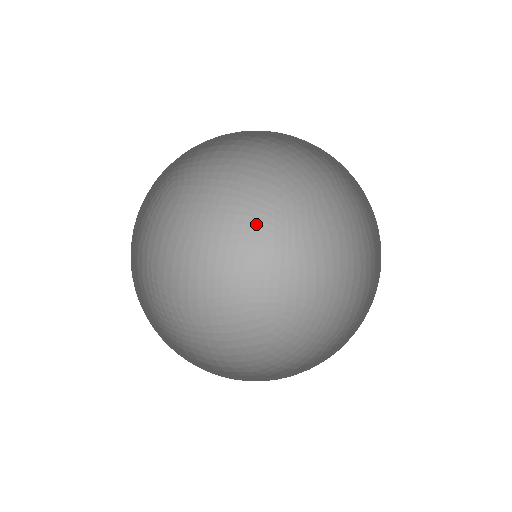
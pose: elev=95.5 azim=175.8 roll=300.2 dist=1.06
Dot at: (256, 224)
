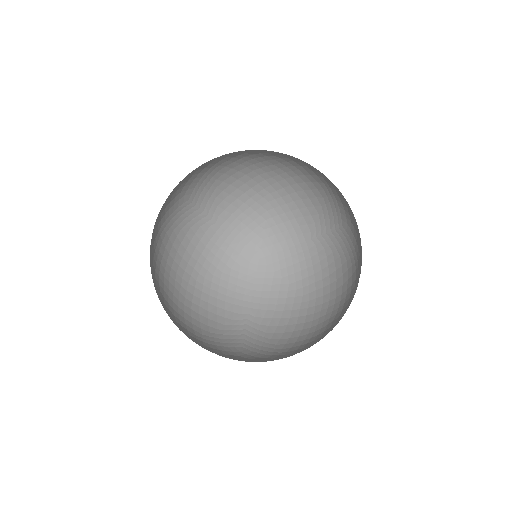
Dot at: (182, 226)
